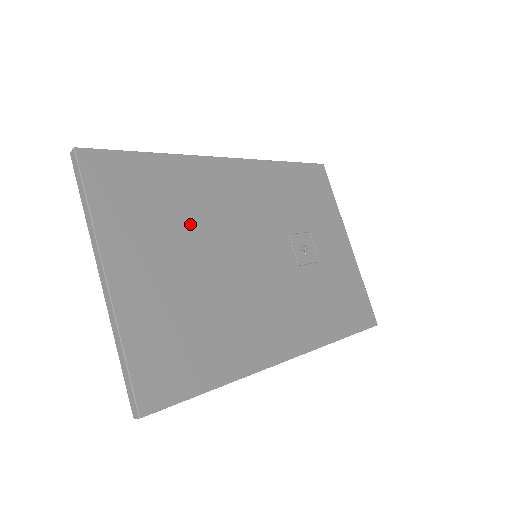
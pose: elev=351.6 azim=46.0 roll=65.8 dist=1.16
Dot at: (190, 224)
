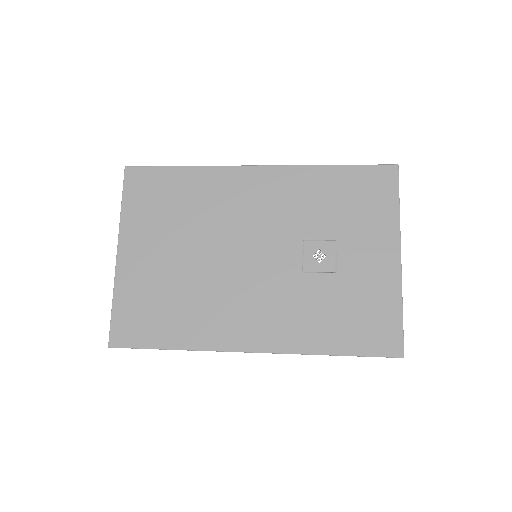
Dot at: (194, 223)
